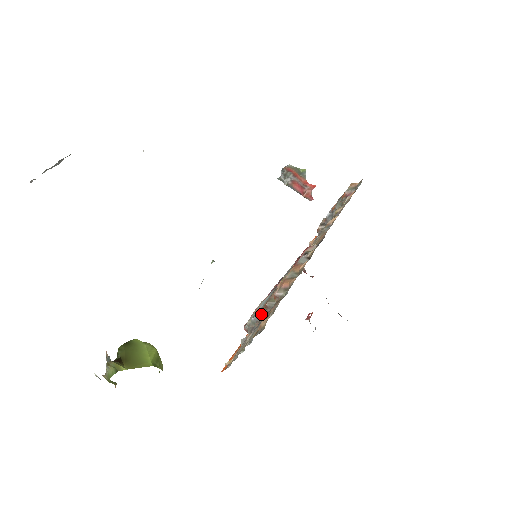
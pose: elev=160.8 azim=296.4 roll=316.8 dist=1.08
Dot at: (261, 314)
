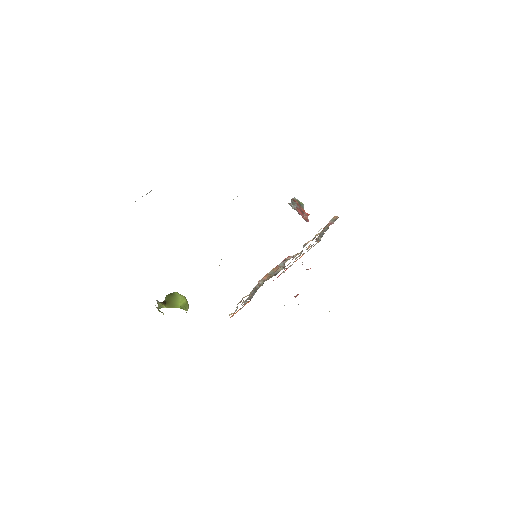
Dot at: (254, 290)
